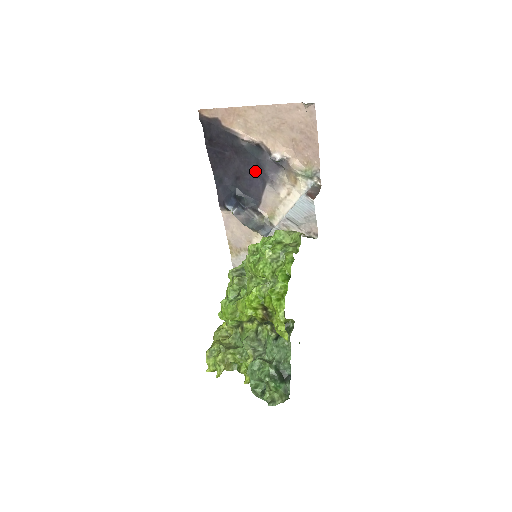
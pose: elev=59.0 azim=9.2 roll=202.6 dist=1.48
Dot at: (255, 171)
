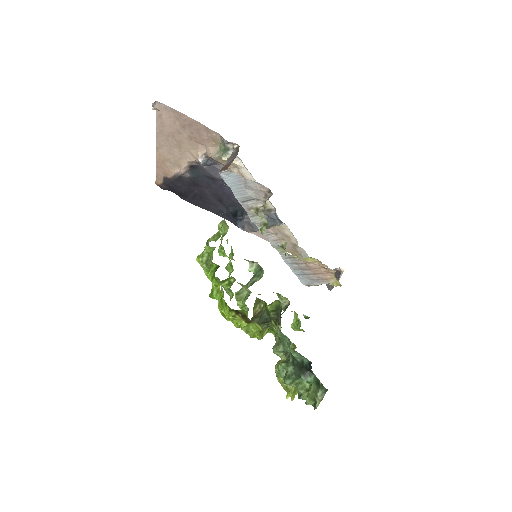
Dot at: (216, 184)
